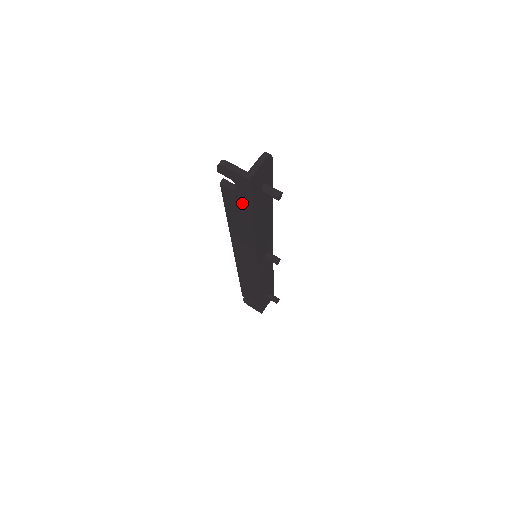
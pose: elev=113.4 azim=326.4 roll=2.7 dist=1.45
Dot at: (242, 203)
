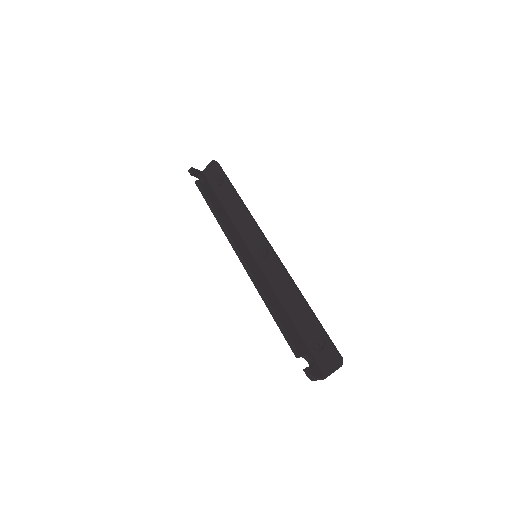
Dot at: occluded
